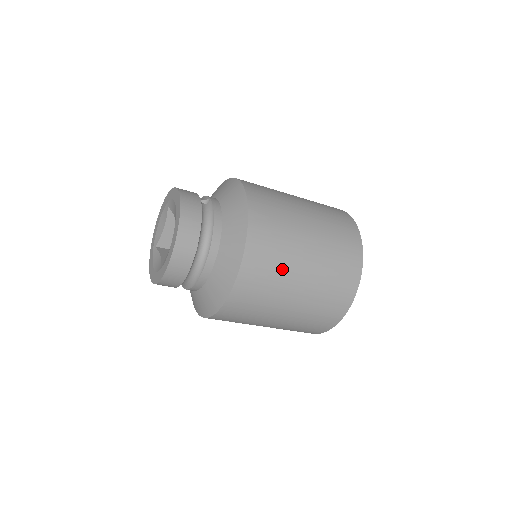
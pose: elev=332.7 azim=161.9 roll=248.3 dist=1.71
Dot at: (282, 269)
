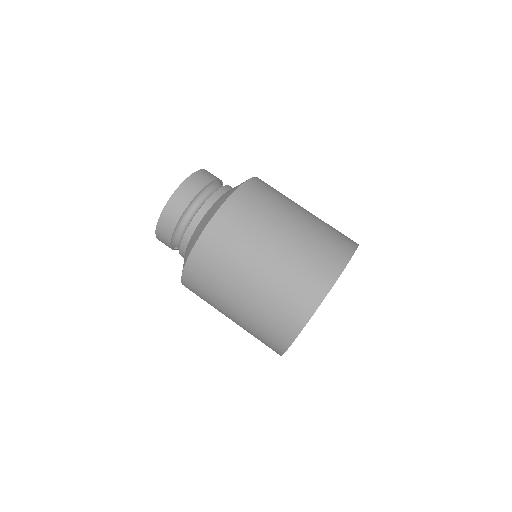
Dot at: (260, 224)
